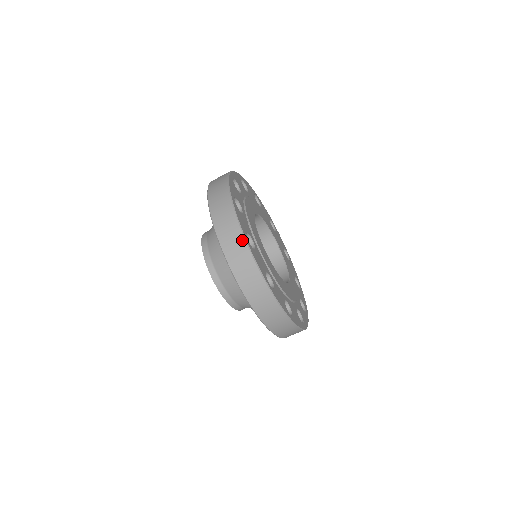
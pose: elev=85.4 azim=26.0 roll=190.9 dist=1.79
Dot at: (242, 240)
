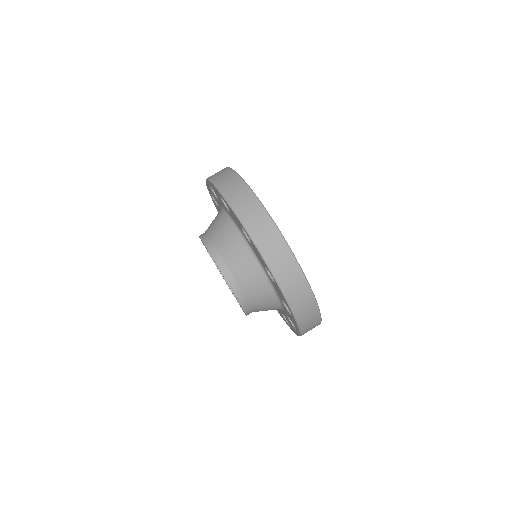
Dot at: (296, 265)
